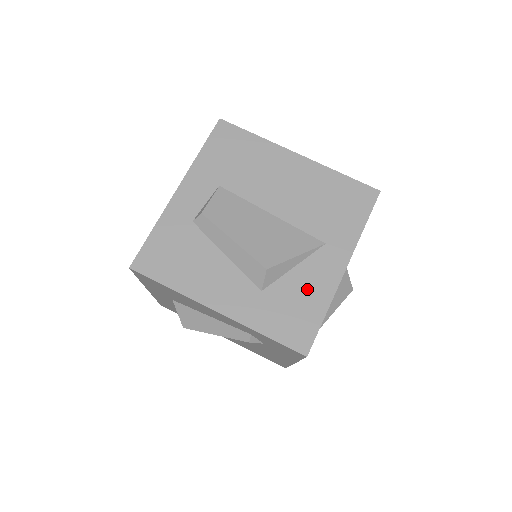
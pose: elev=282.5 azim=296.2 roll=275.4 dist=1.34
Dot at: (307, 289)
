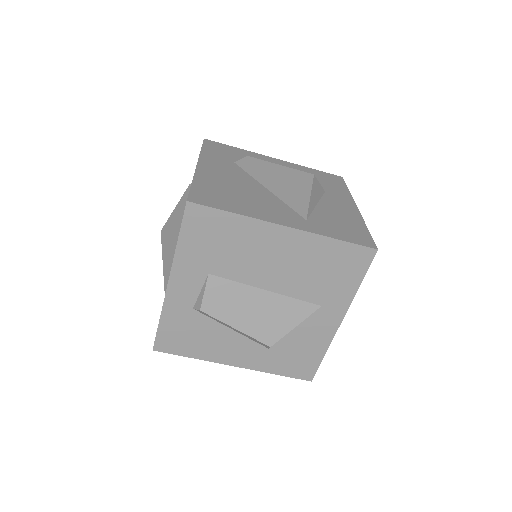
Dot at: (307, 342)
